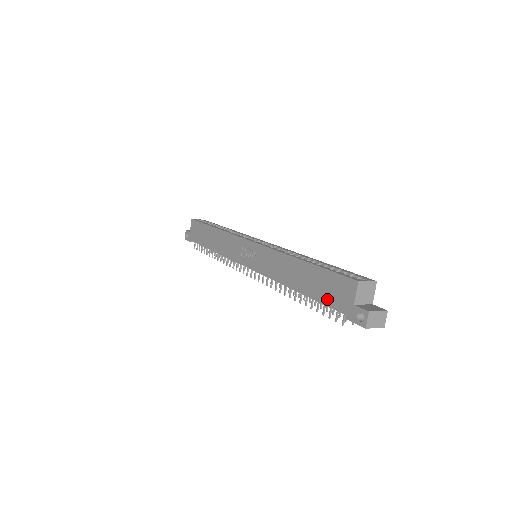
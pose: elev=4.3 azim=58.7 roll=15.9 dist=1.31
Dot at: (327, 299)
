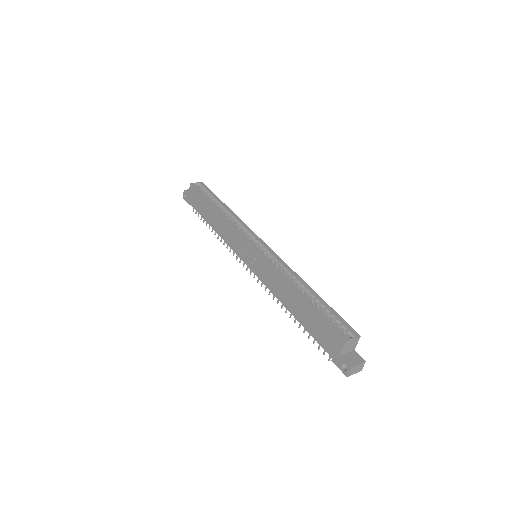
Dot at: (318, 338)
